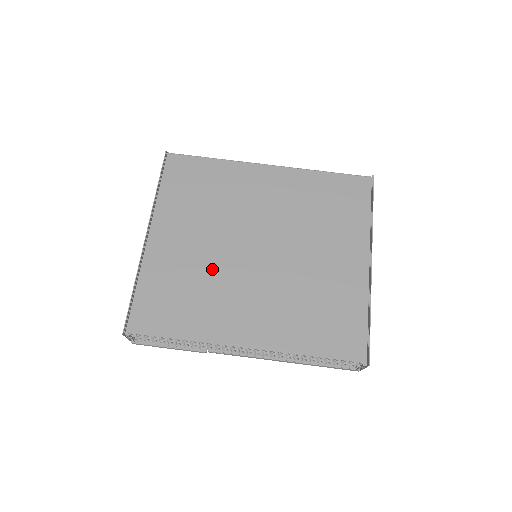
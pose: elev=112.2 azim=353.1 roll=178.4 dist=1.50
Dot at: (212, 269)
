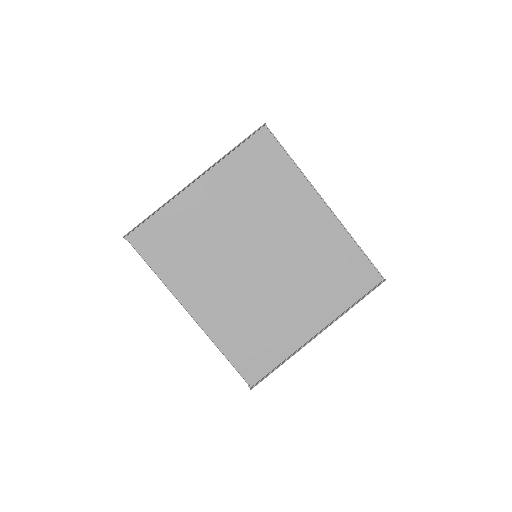
Dot at: (216, 245)
